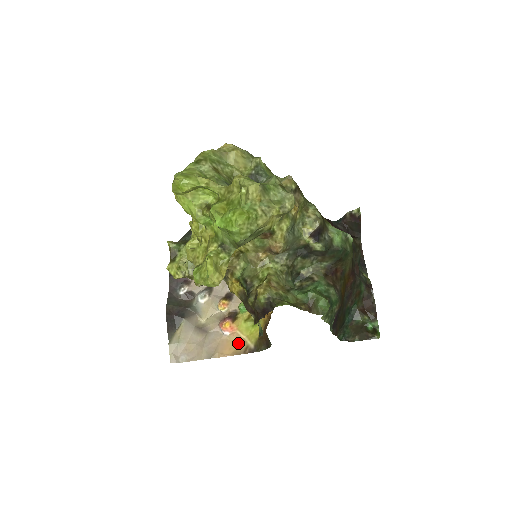
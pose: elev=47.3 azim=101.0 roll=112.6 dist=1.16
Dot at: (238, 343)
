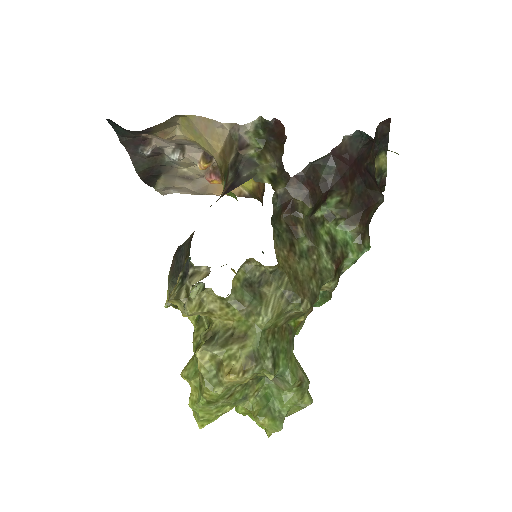
Dot at: occluded
